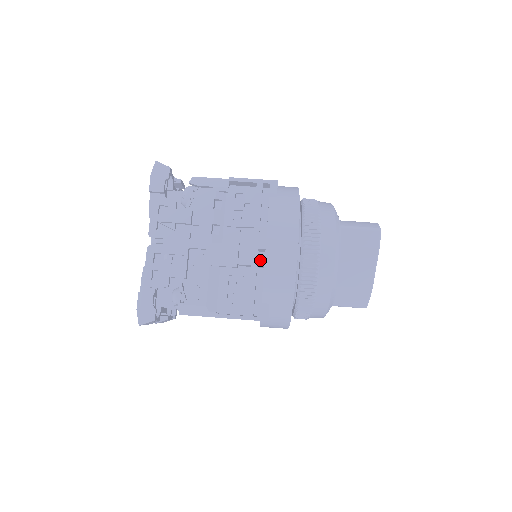
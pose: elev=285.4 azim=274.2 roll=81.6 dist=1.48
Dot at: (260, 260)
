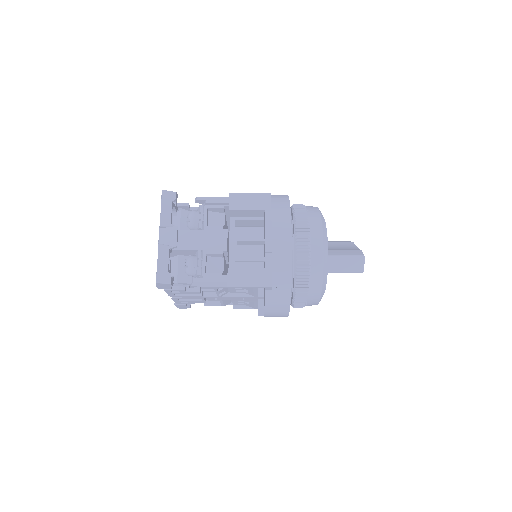
Dot at: occluded
